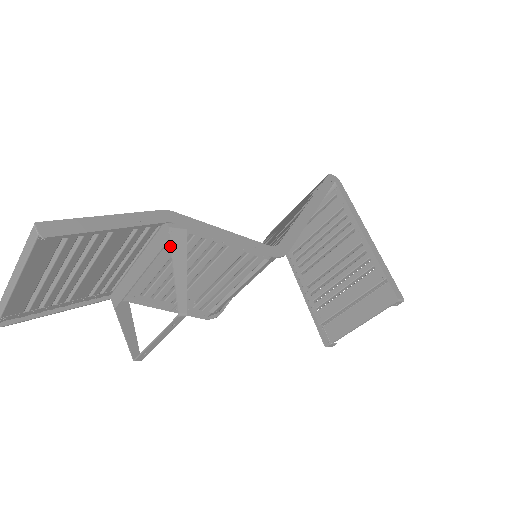
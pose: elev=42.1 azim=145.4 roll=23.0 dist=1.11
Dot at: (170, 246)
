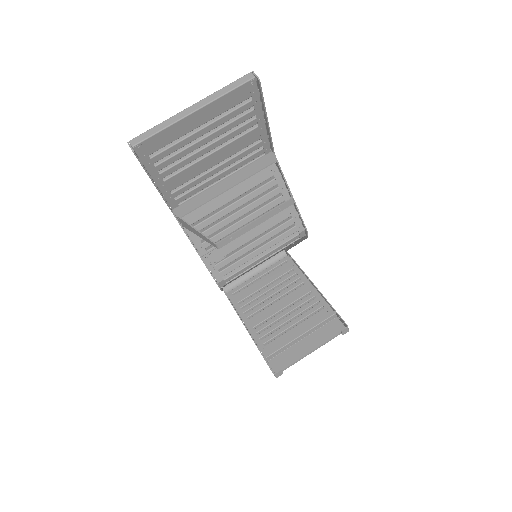
Dot at: (278, 163)
